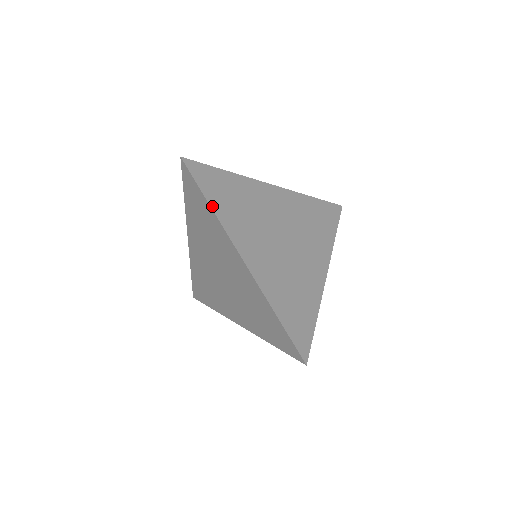
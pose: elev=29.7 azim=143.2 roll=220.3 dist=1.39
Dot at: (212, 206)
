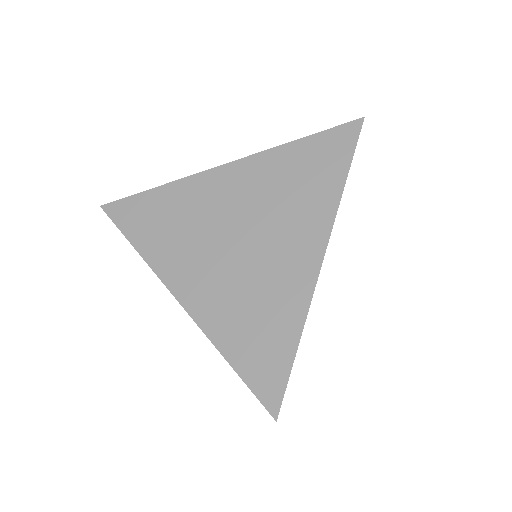
Dot at: (137, 247)
